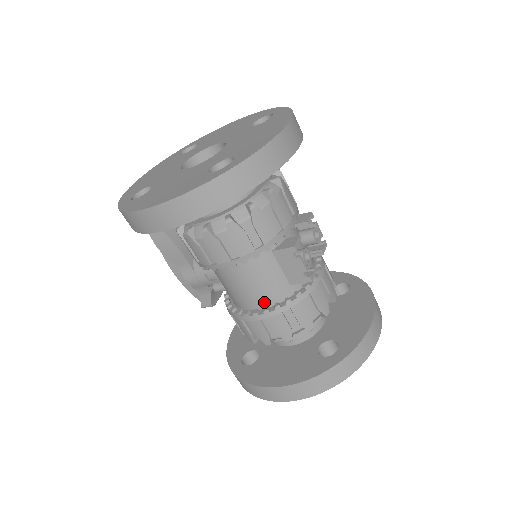
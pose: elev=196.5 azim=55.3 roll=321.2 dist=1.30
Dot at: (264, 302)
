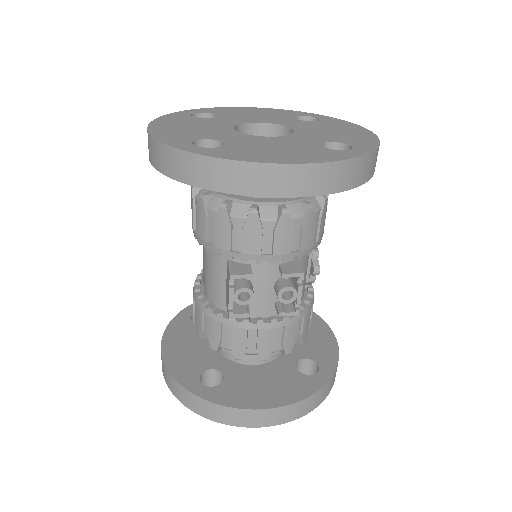
Dot at: (206, 289)
